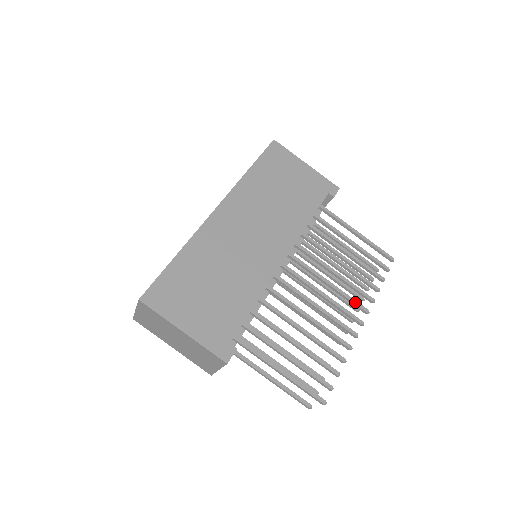
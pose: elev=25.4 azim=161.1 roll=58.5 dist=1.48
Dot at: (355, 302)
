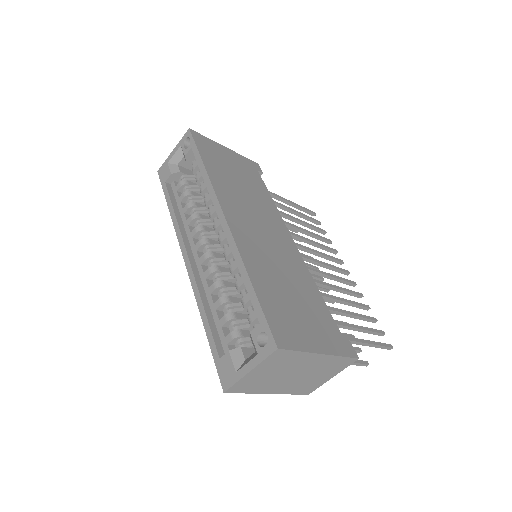
Dot at: (334, 258)
